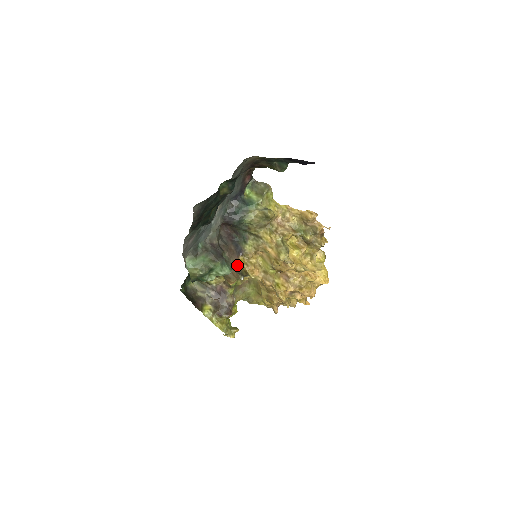
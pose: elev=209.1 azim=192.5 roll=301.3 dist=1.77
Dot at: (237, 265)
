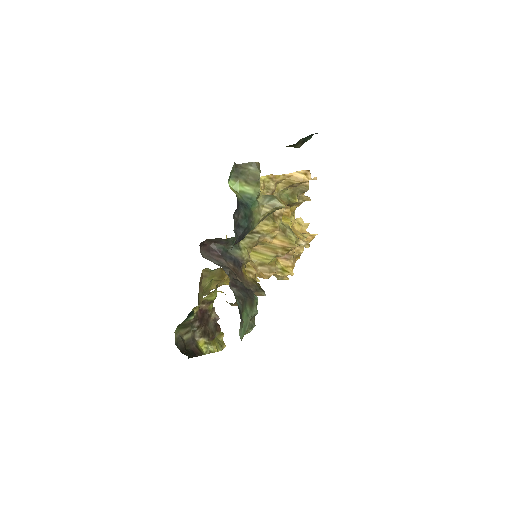
Dot at: (248, 282)
